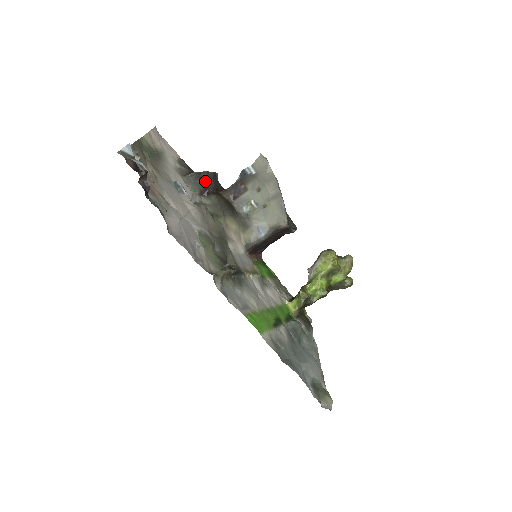
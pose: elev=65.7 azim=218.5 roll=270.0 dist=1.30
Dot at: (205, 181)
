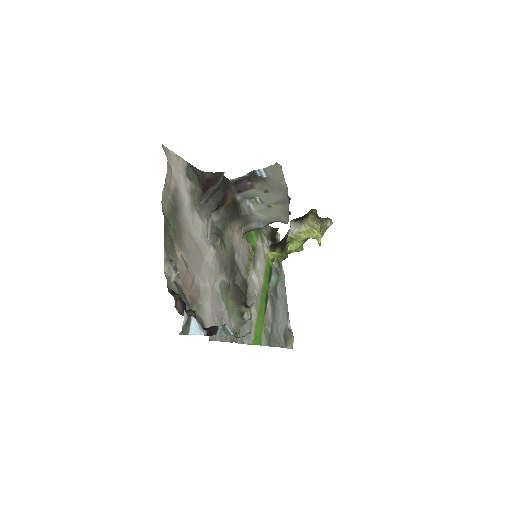
Dot at: (215, 195)
